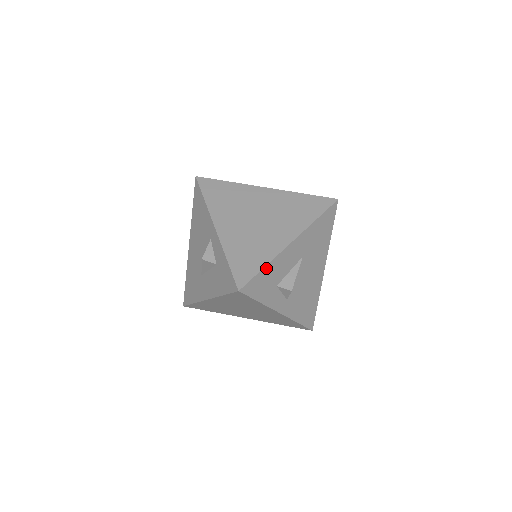
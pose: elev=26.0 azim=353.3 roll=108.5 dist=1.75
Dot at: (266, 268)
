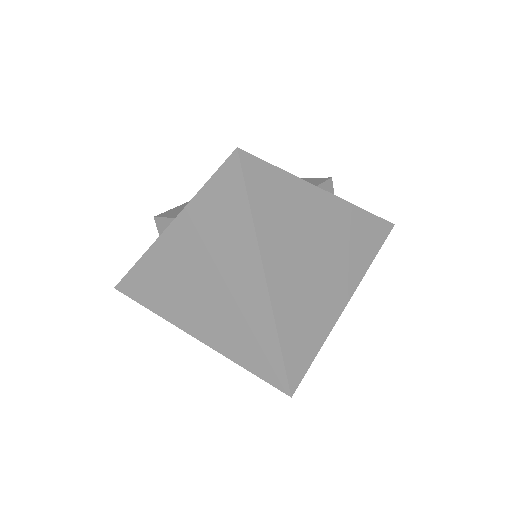
Dot at: (153, 310)
